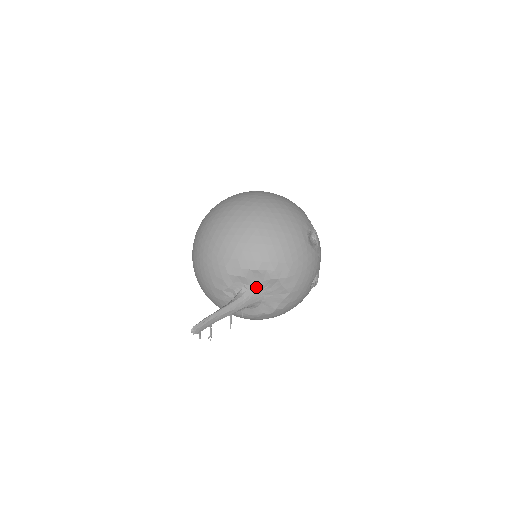
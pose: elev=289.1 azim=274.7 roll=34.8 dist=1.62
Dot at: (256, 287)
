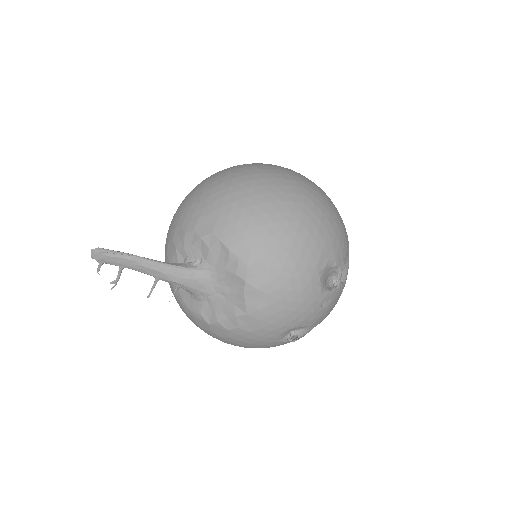
Dot at: (213, 271)
